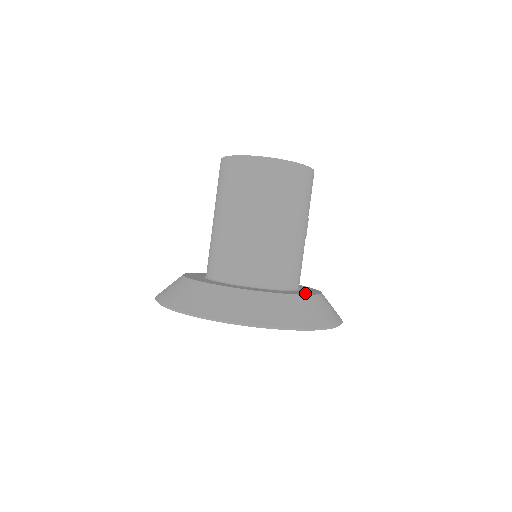
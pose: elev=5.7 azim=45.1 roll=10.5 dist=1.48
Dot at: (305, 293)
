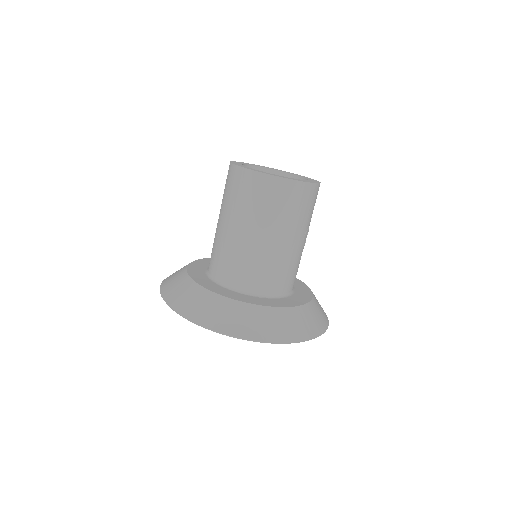
Dot at: (285, 304)
